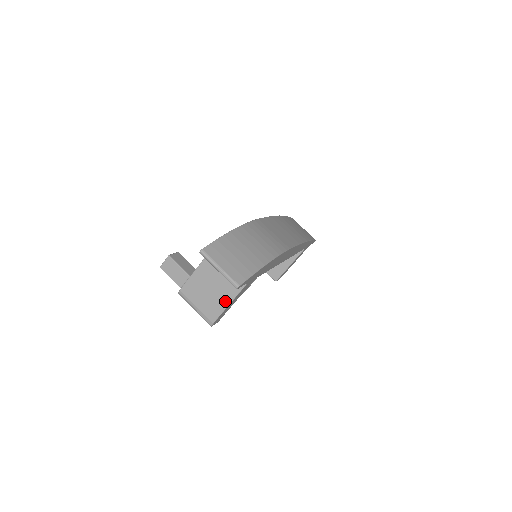
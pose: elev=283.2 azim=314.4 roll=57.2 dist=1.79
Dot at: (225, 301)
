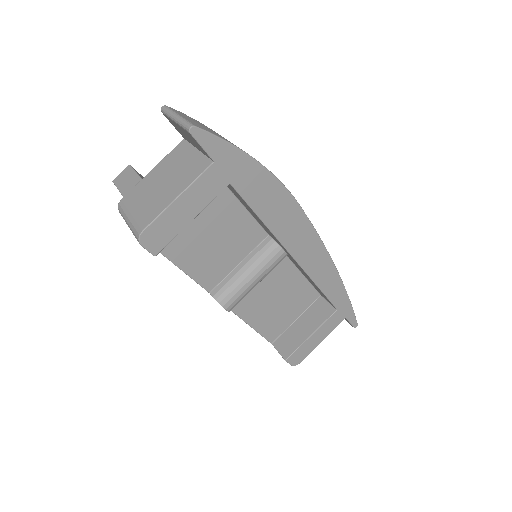
Dot at: (173, 194)
